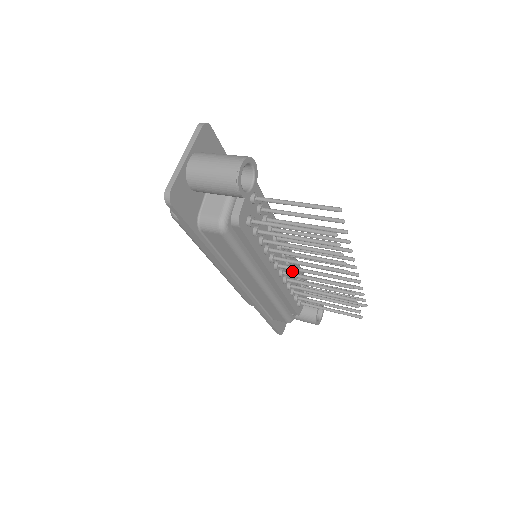
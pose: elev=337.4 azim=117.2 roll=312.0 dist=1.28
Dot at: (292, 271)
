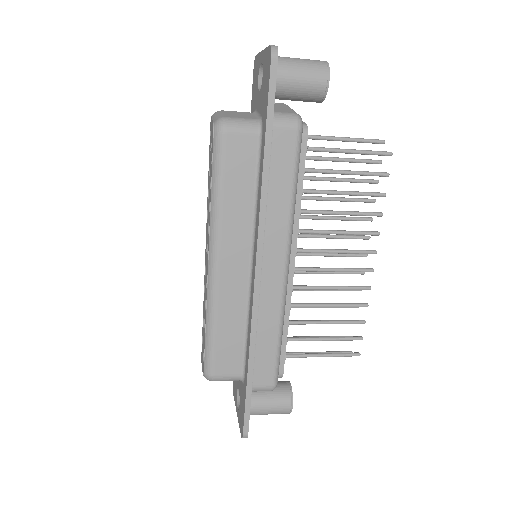
Dot at: occluded
